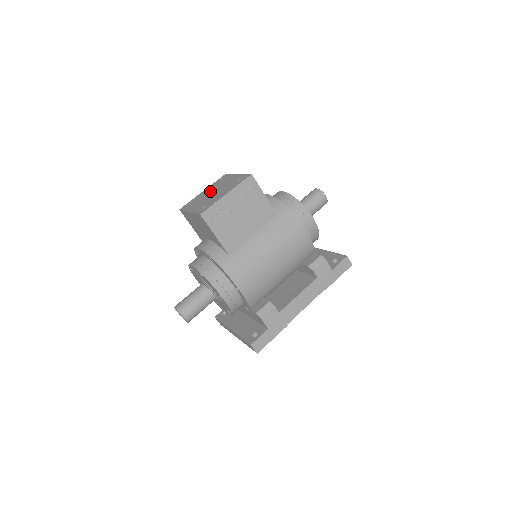
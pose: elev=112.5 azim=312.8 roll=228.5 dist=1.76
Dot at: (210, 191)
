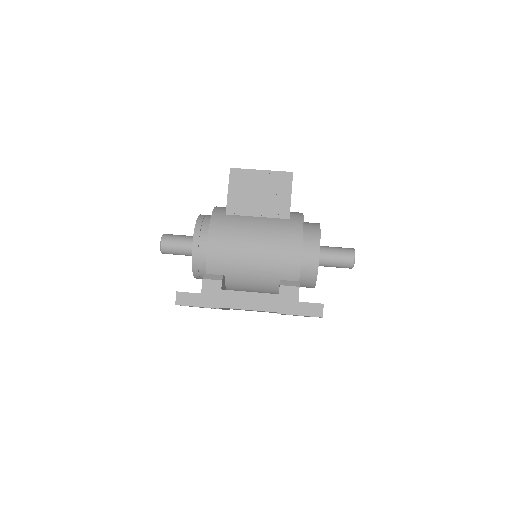
Dot at: occluded
